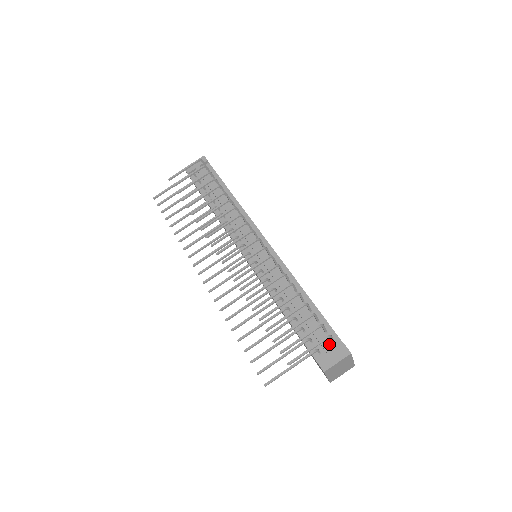
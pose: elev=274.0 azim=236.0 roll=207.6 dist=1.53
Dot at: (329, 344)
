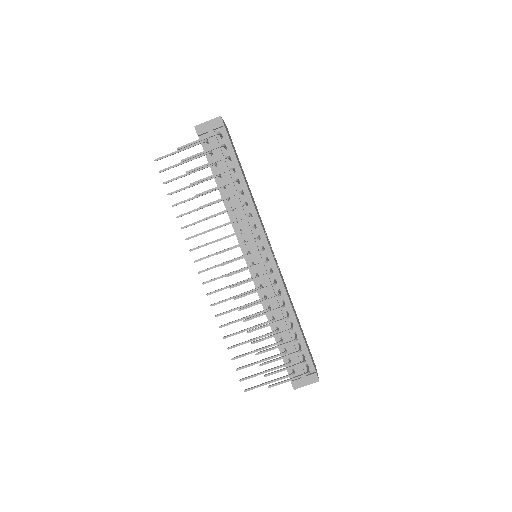
Dot at: (304, 367)
